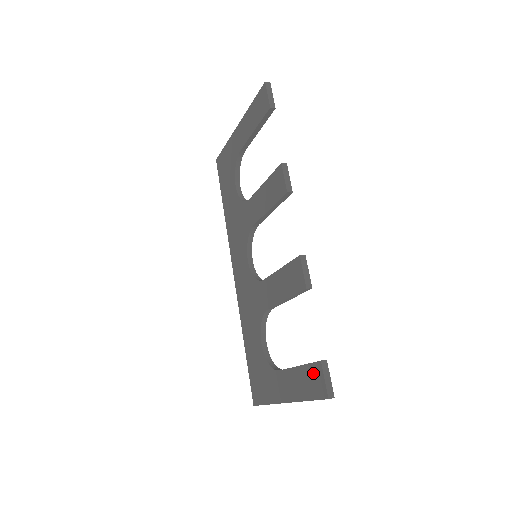
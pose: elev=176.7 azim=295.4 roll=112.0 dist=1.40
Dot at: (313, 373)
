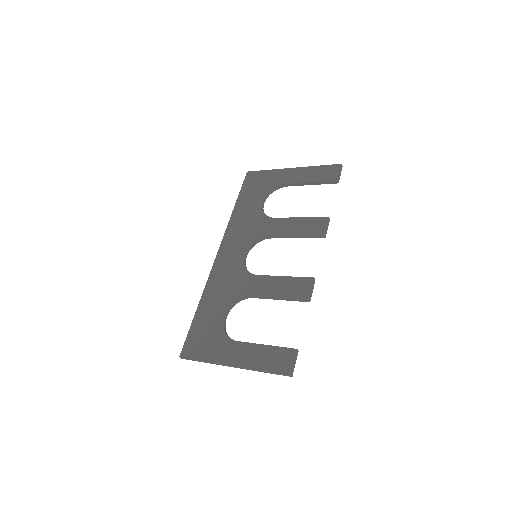
Dot at: (283, 354)
